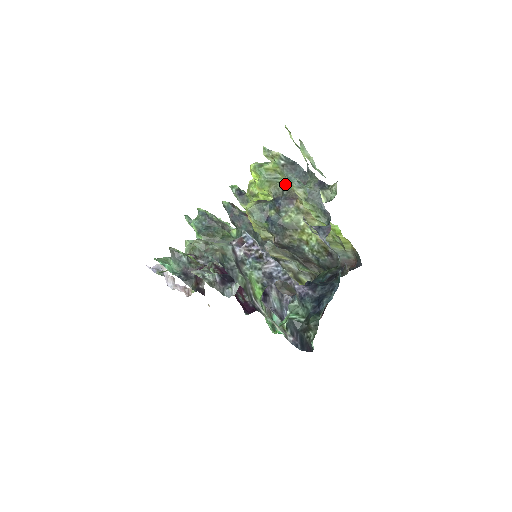
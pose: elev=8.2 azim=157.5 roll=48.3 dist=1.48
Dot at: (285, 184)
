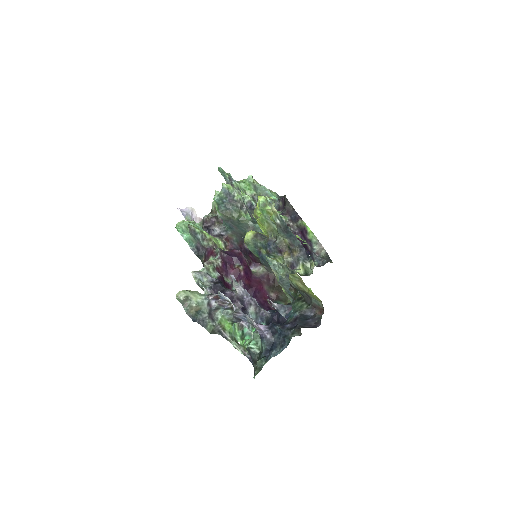
Dot at: occluded
